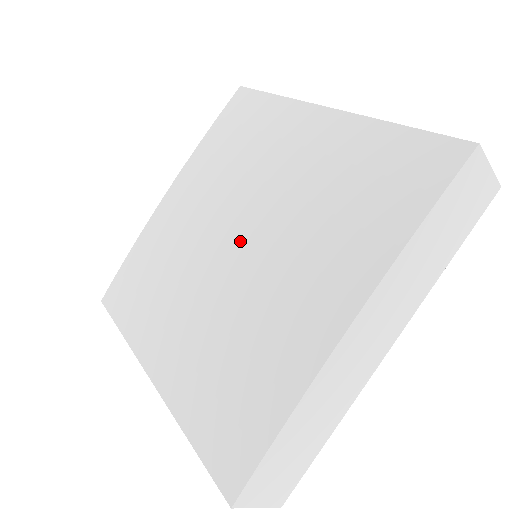
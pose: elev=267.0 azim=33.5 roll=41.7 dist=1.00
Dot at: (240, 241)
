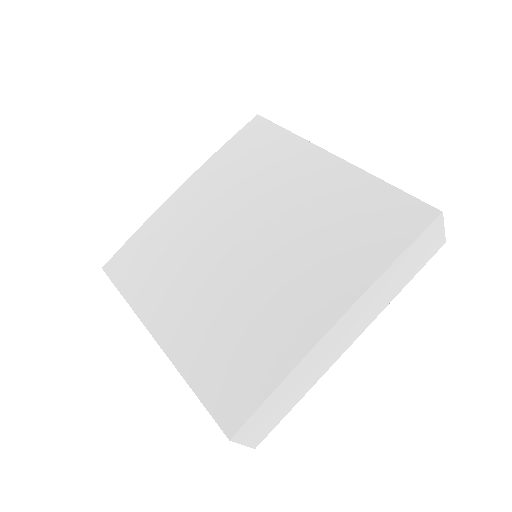
Dot at: (251, 242)
